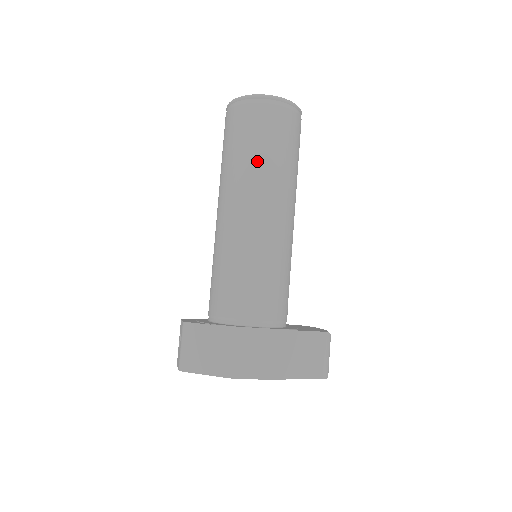
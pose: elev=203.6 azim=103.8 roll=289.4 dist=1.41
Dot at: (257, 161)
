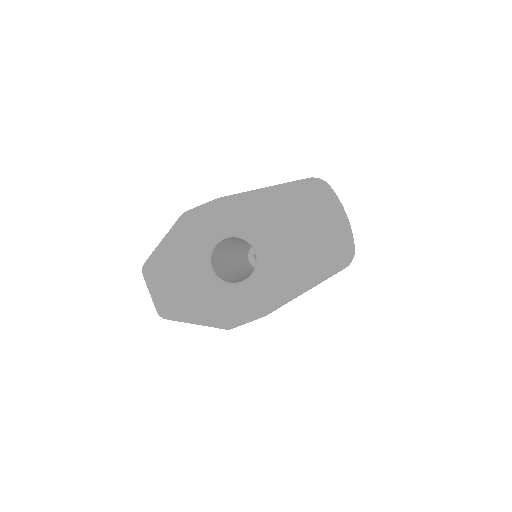
Dot at: occluded
